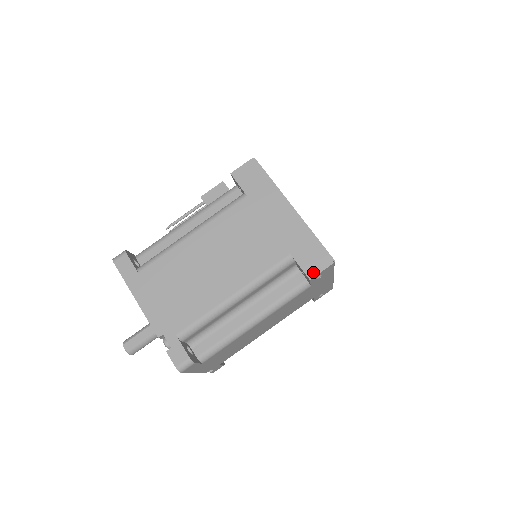
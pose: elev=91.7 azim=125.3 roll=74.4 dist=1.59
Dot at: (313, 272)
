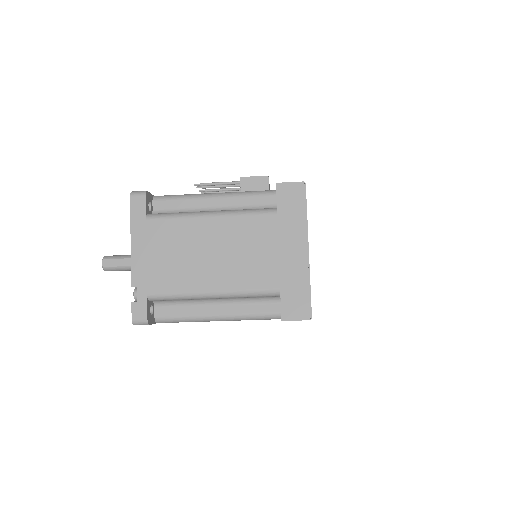
Dot at: (288, 316)
